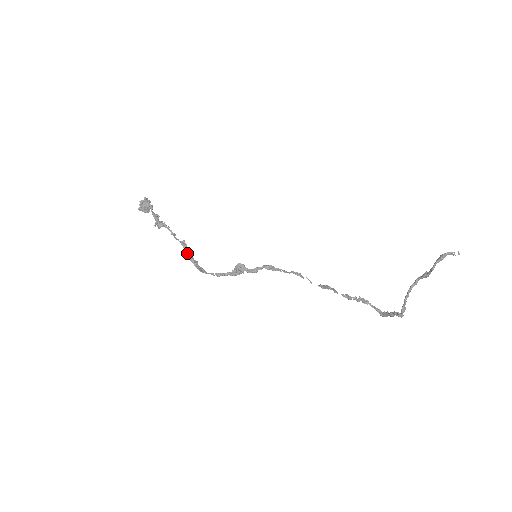
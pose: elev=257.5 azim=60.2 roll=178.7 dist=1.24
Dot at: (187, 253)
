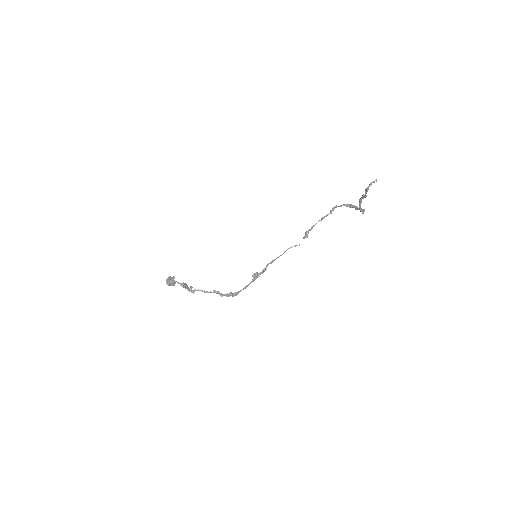
Dot at: (222, 296)
